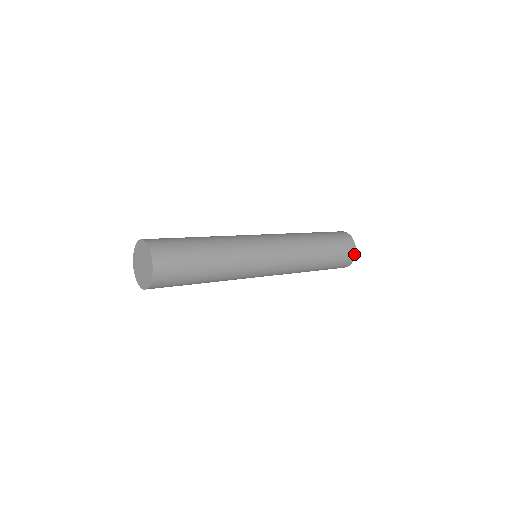
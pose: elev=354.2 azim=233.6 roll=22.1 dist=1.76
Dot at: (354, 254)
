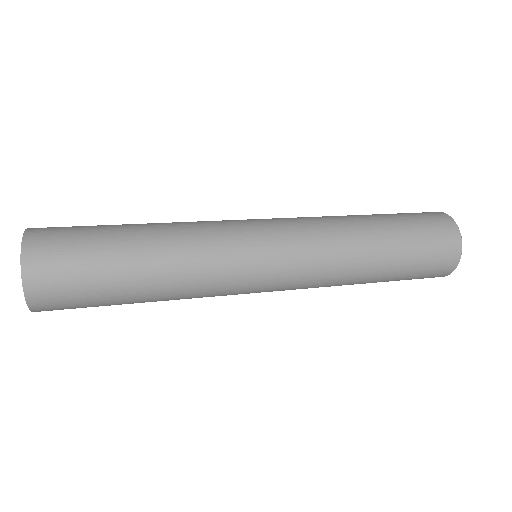
Dot at: (457, 257)
